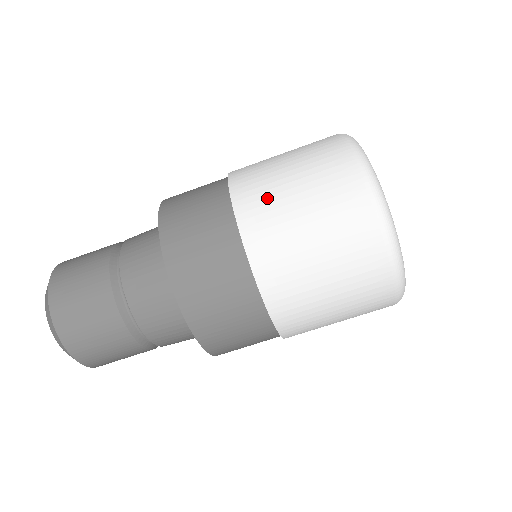
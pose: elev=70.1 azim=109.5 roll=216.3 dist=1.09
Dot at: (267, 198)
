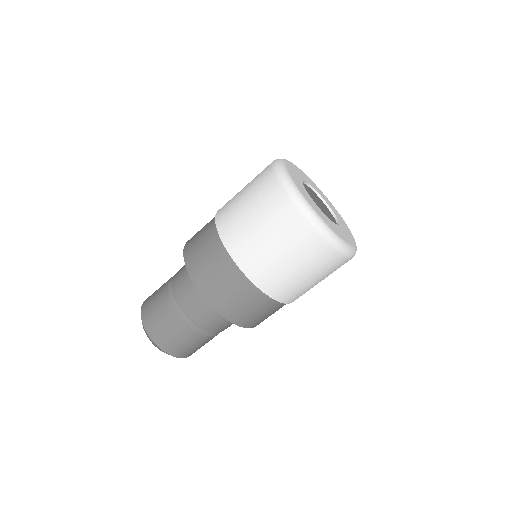
Dot at: (282, 281)
